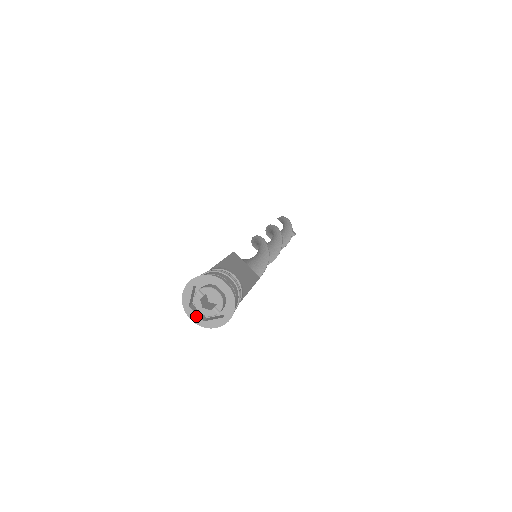
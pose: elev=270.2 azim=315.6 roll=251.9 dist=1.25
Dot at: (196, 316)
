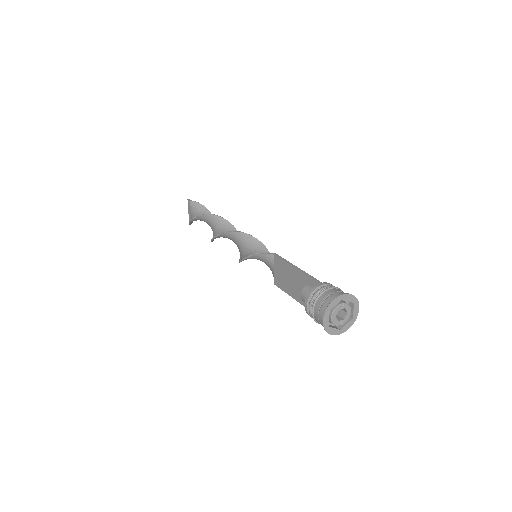
Dot at: (328, 320)
